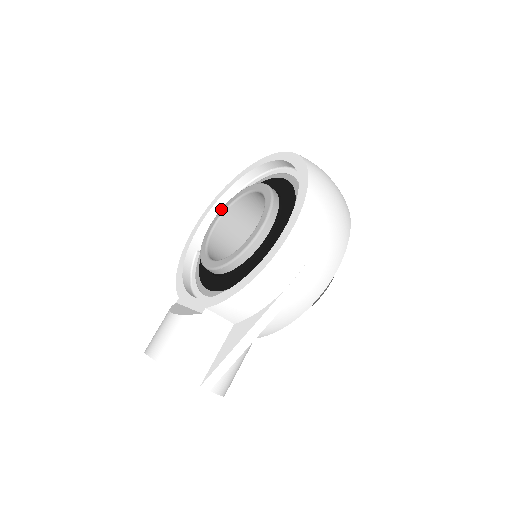
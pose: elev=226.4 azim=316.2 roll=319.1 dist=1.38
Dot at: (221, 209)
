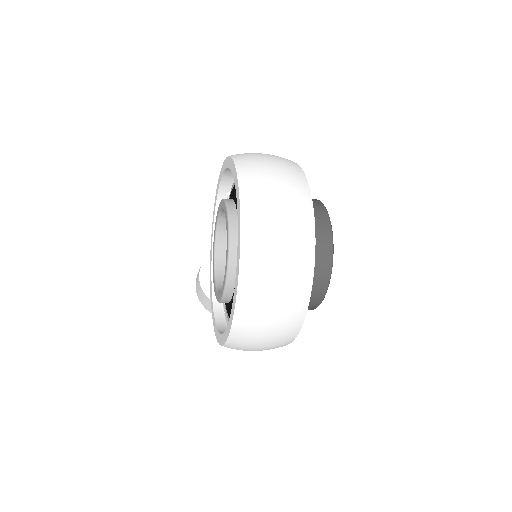
Dot at: (222, 201)
